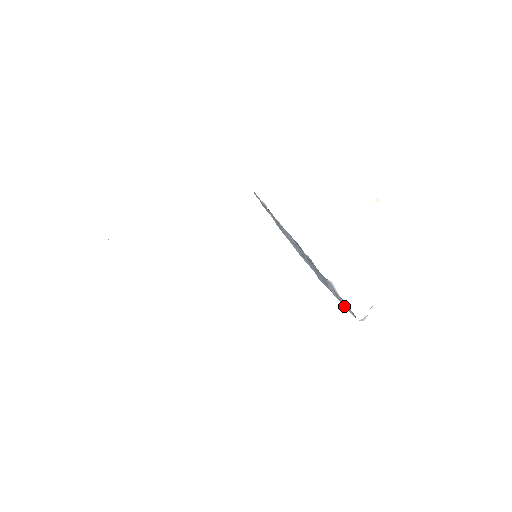
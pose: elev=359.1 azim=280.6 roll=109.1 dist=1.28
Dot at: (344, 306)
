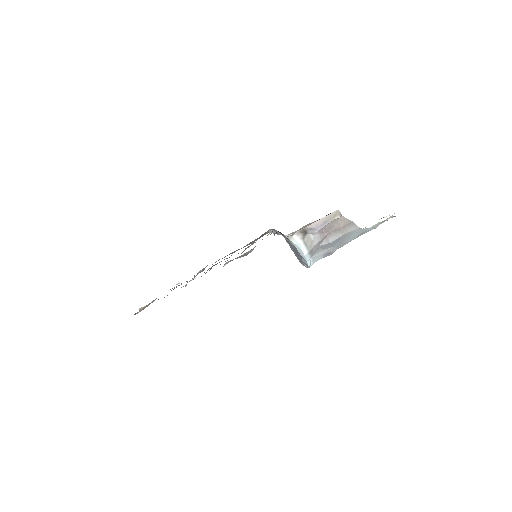
Dot at: occluded
